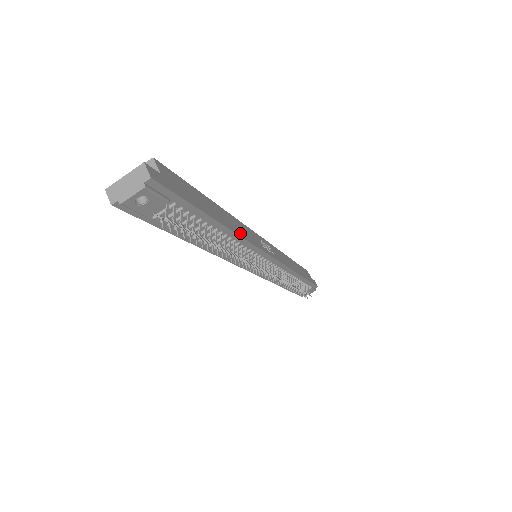
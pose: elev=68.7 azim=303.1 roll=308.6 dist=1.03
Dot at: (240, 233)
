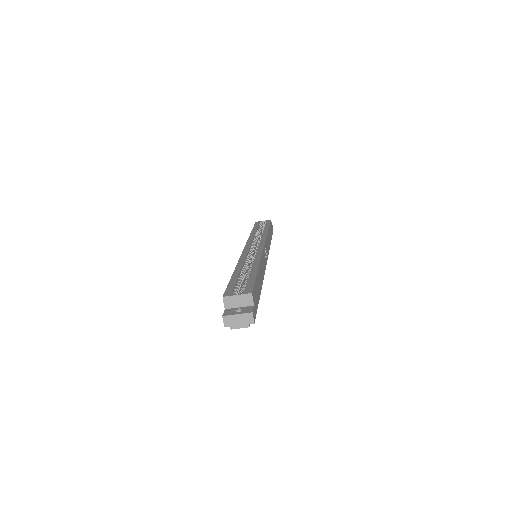
Dot at: (263, 275)
